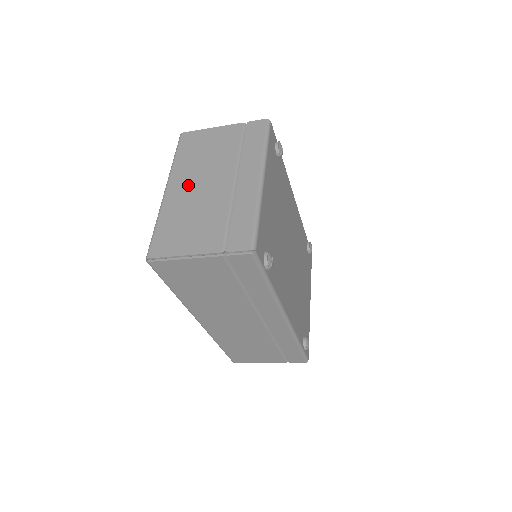
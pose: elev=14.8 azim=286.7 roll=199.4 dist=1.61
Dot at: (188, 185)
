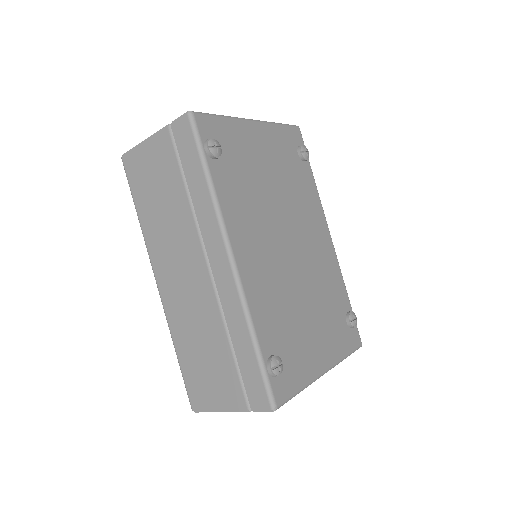
Dot at: occluded
